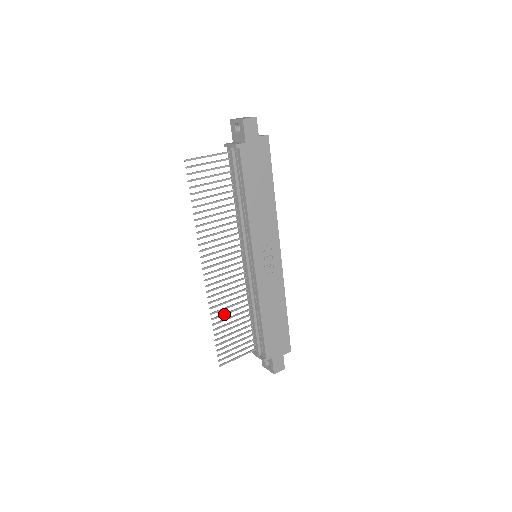
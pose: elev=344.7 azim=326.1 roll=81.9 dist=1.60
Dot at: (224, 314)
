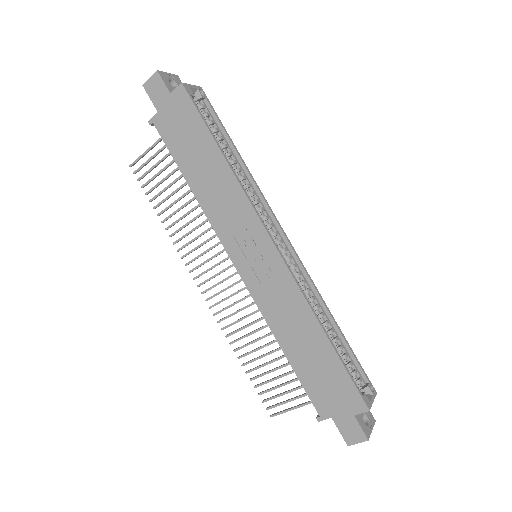
Dot at: (248, 343)
